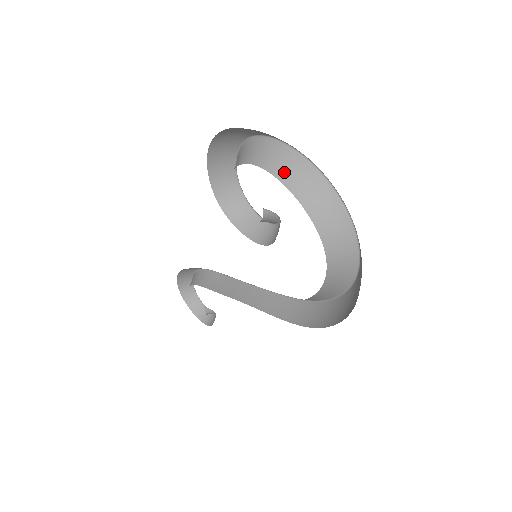
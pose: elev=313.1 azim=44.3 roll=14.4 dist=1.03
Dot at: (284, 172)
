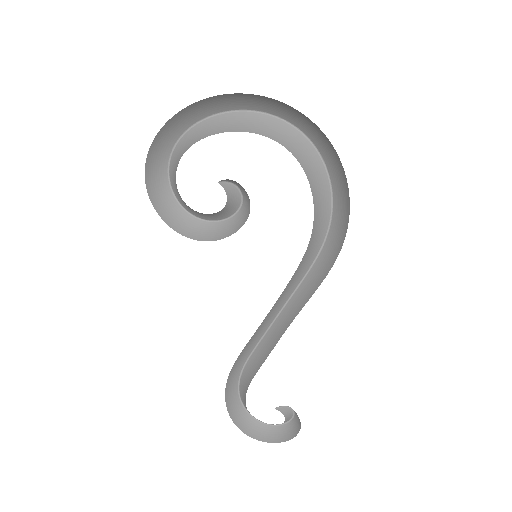
Dot at: (205, 133)
